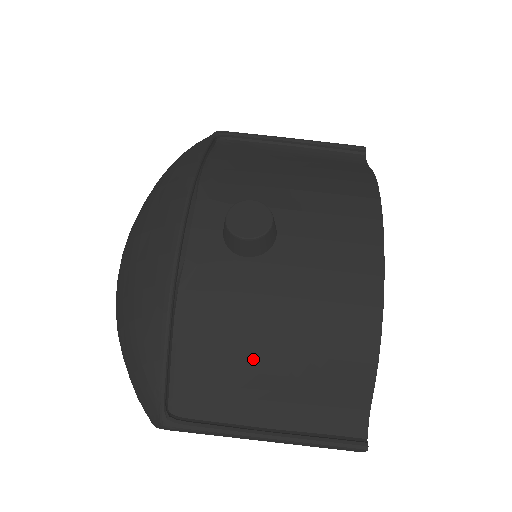
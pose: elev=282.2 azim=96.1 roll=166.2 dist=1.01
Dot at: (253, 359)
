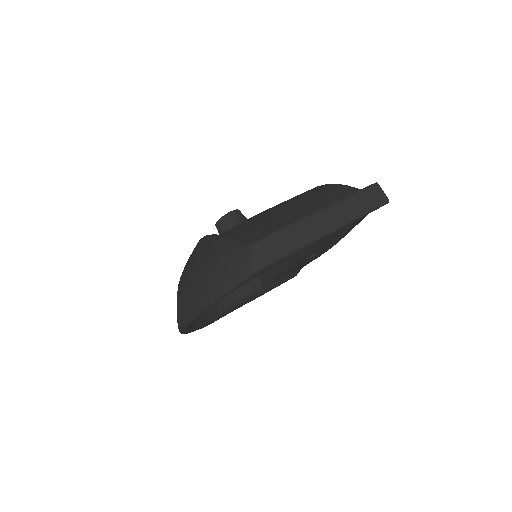
Dot at: (277, 217)
